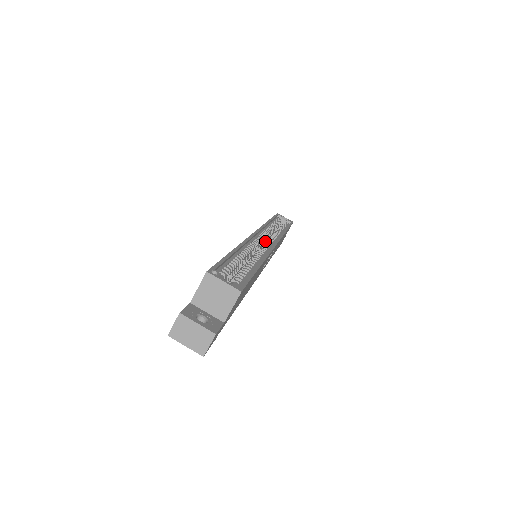
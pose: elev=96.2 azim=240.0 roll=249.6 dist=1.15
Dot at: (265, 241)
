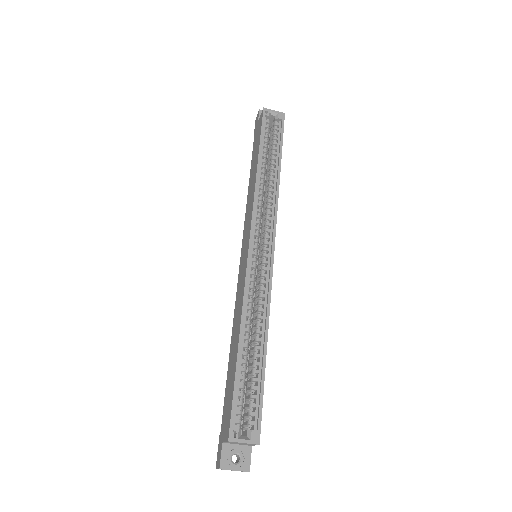
Dot at: (260, 223)
